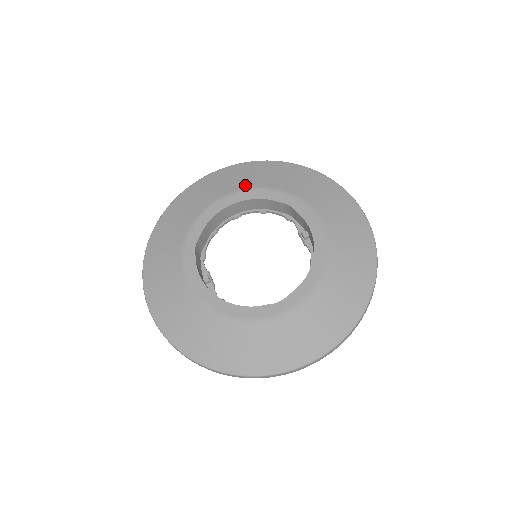
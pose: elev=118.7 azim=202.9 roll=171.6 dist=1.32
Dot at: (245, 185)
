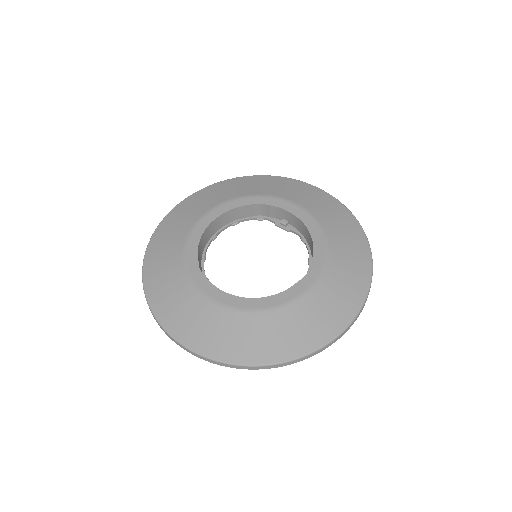
Dot at: (210, 206)
